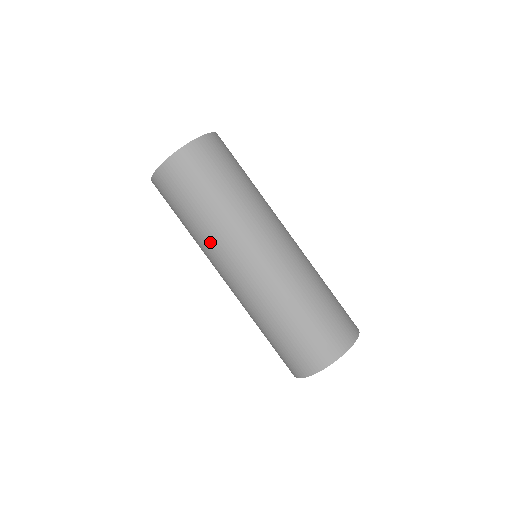
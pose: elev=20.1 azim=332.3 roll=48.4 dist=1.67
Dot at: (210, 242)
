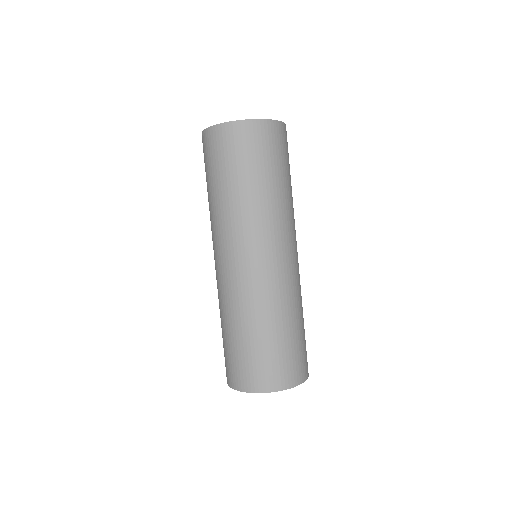
Dot at: (257, 216)
